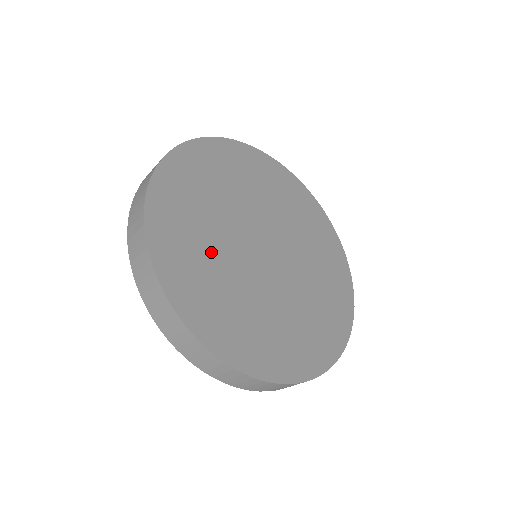
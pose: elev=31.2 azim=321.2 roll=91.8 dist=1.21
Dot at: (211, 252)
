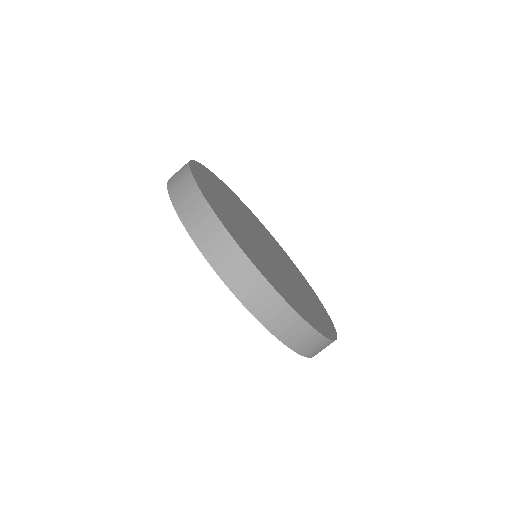
Dot at: (243, 233)
